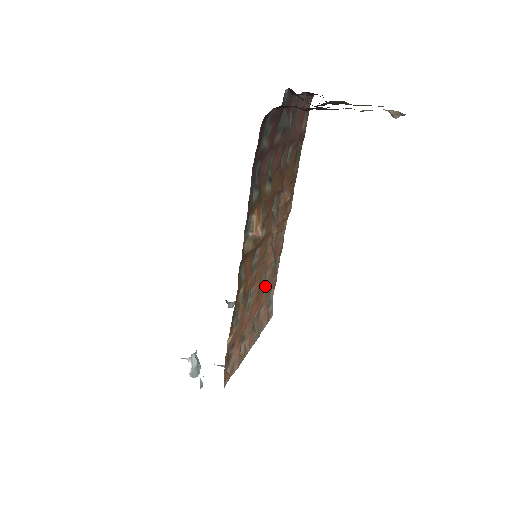
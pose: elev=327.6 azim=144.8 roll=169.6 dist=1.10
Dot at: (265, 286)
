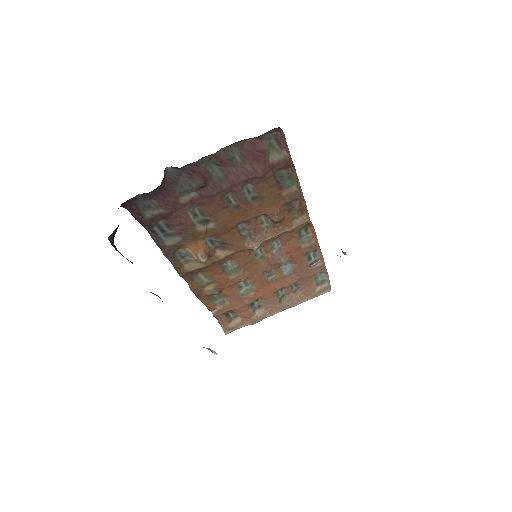
Dot at: (291, 274)
